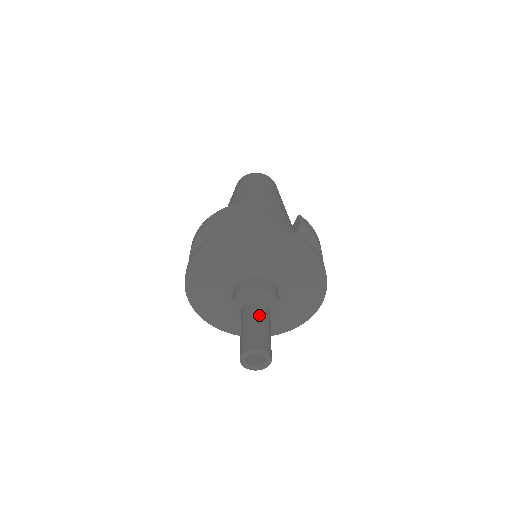
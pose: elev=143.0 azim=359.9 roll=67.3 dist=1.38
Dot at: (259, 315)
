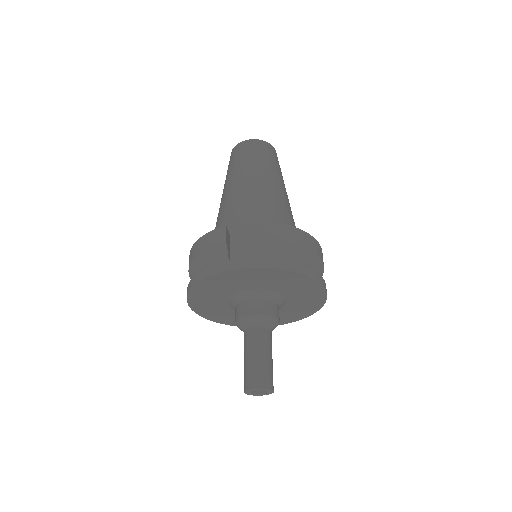
Dot at: (253, 346)
